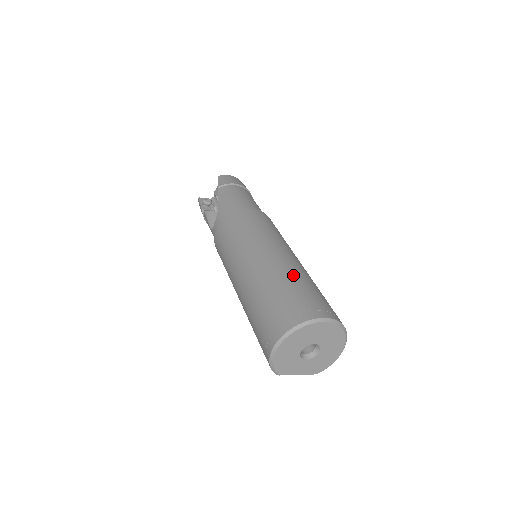
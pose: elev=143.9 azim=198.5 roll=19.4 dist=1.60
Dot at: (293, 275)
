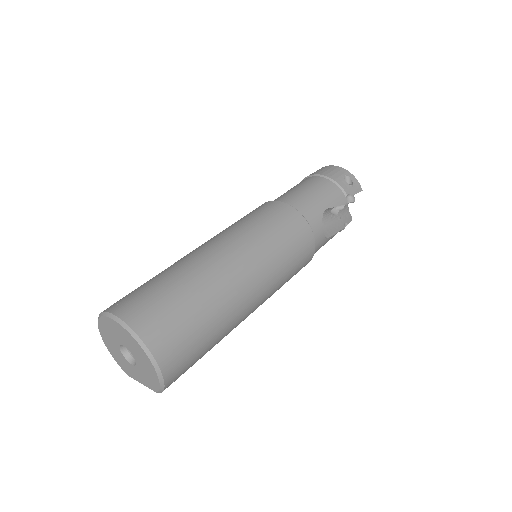
Dot at: (171, 269)
